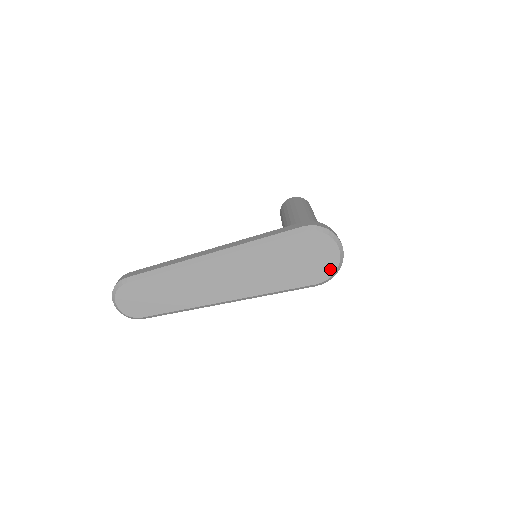
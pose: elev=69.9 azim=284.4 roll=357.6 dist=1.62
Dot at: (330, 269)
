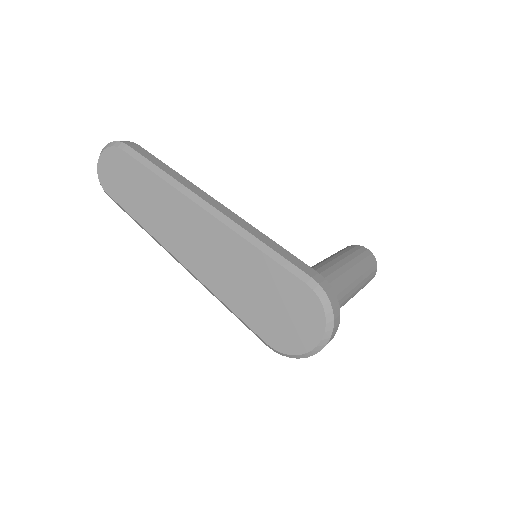
Dot at: (293, 347)
